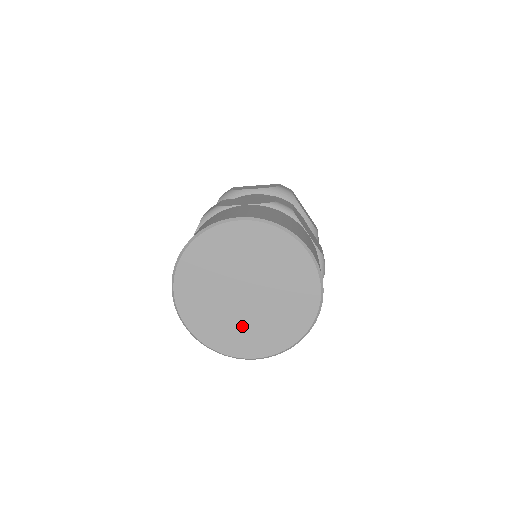
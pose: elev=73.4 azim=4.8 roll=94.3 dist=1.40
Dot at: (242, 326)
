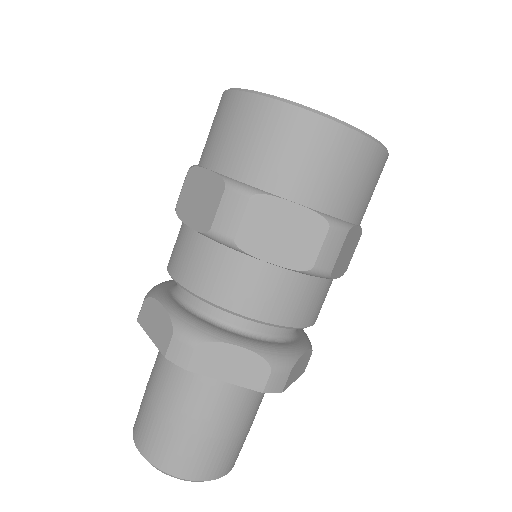
Dot at: occluded
